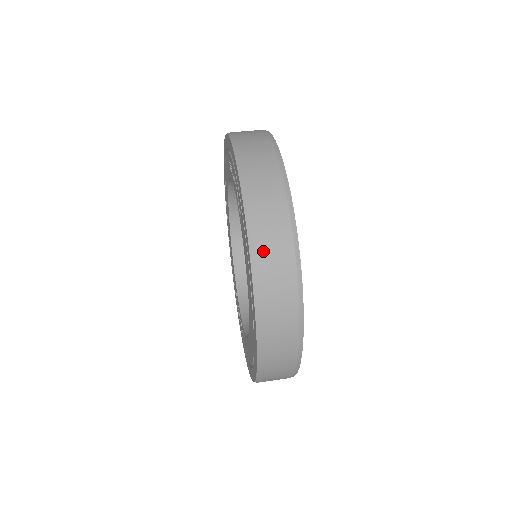
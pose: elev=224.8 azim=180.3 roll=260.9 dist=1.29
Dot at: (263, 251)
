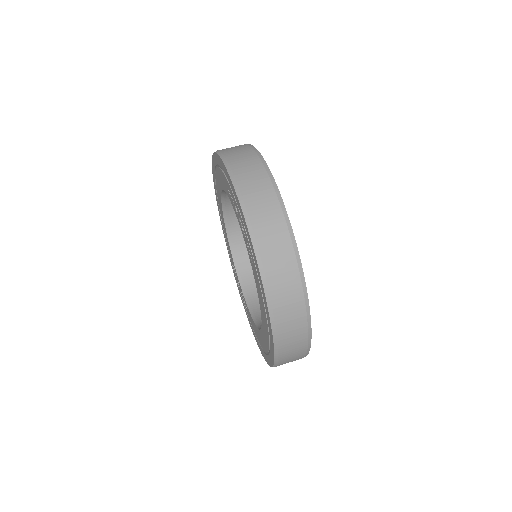
Dot at: (278, 301)
